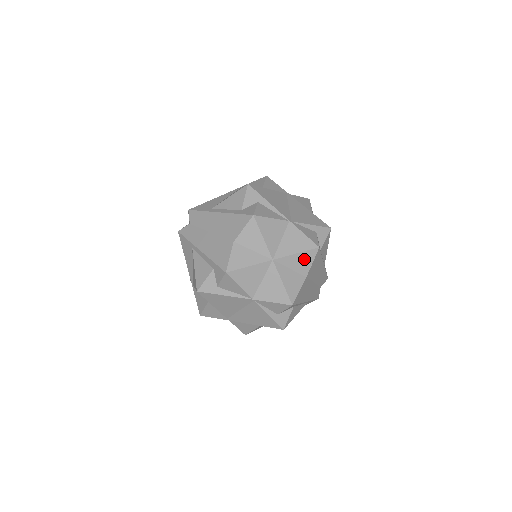
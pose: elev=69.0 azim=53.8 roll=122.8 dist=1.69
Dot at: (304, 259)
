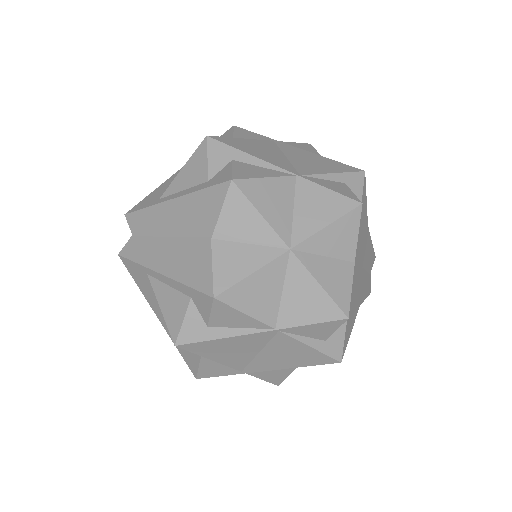
Dot at: (343, 232)
